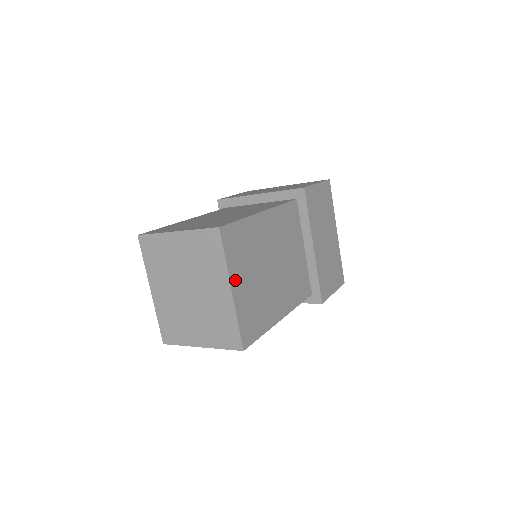
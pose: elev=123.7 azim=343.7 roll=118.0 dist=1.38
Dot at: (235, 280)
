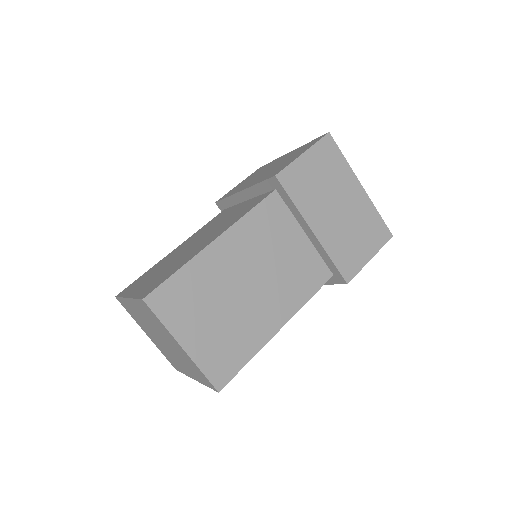
Dot at: occluded
